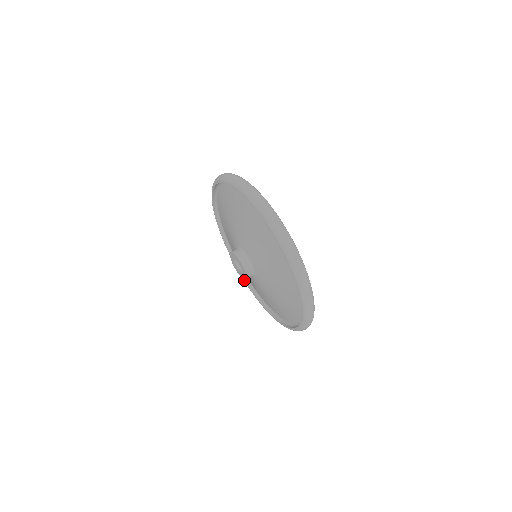
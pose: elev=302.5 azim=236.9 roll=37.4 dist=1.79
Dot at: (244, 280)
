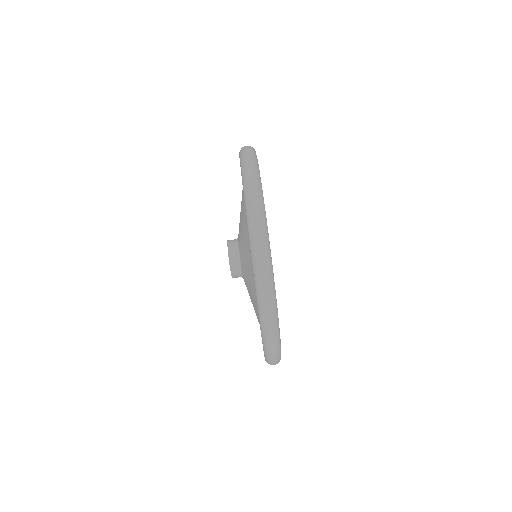
Dot at: occluded
